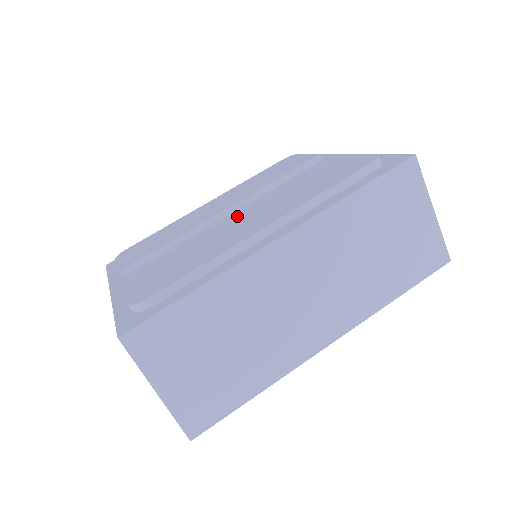
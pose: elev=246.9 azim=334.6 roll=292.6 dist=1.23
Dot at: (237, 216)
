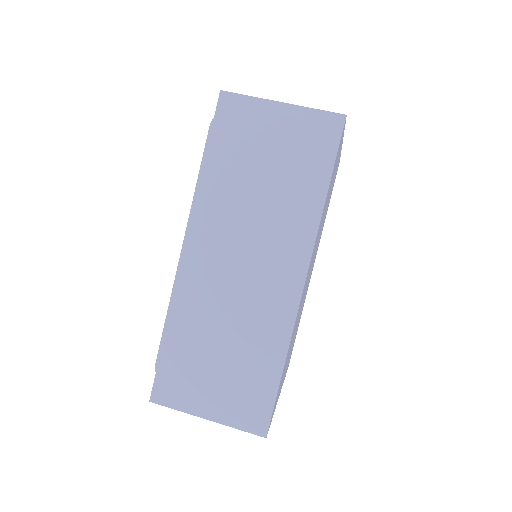
Dot at: occluded
